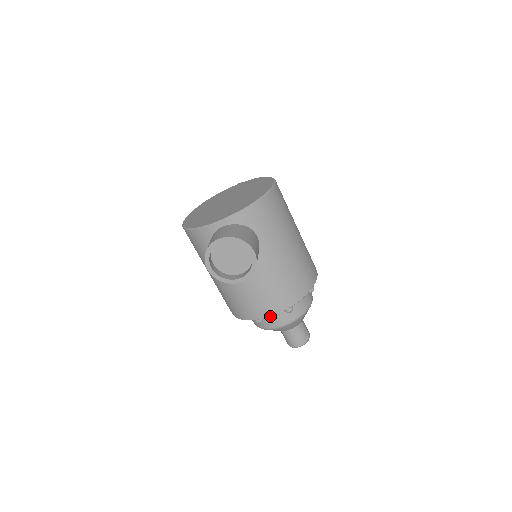
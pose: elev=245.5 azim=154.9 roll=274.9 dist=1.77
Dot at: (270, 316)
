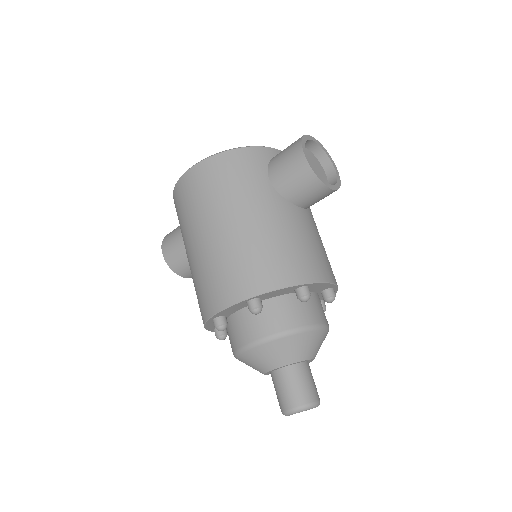
Dot at: (309, 304)
